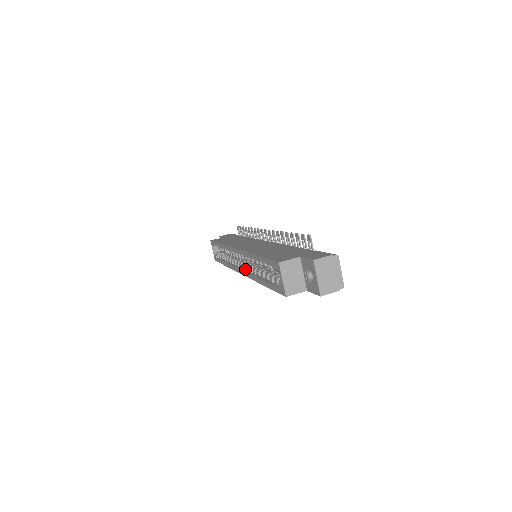
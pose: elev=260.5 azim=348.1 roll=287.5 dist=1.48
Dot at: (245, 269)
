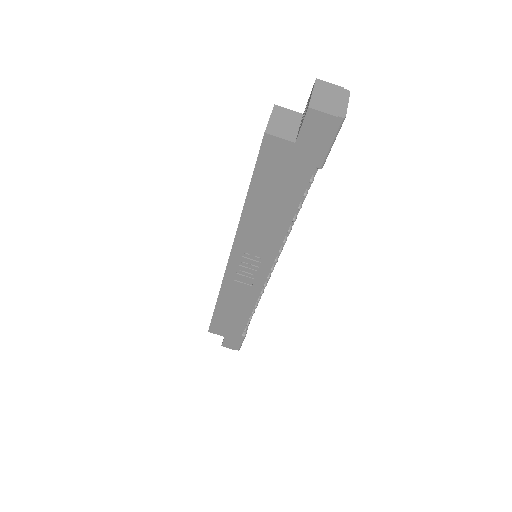
Dot at: occluded
